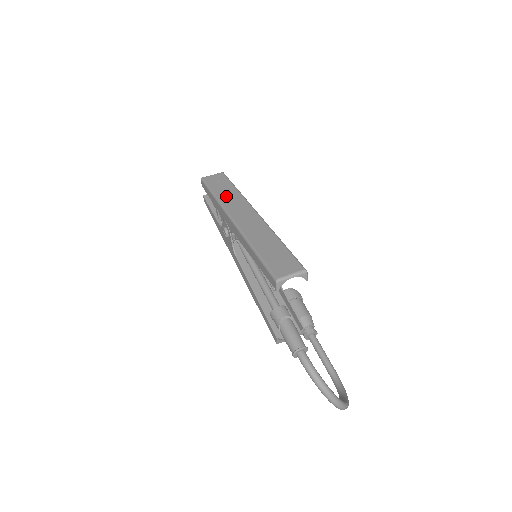
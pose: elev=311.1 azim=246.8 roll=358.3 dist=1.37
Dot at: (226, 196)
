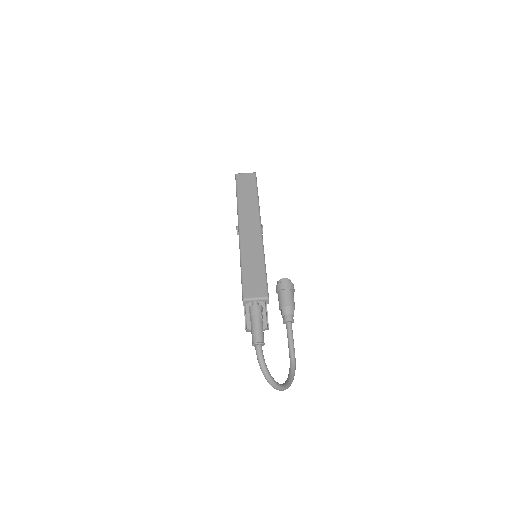
Dot at: (245, 202)
